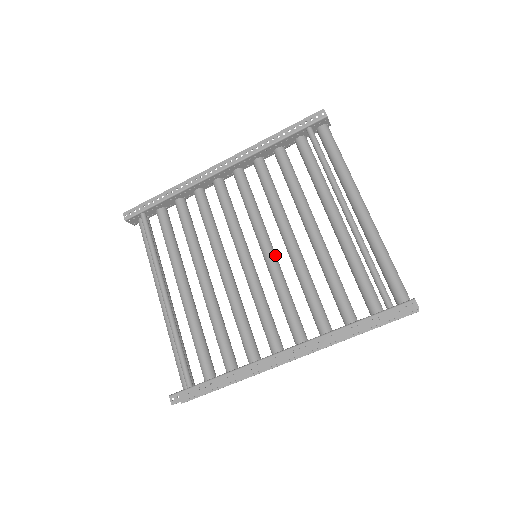
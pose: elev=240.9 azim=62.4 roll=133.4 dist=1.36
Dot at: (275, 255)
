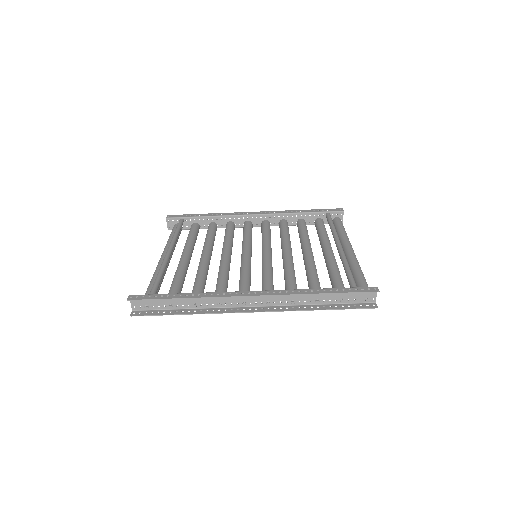
Dot at: occluded
